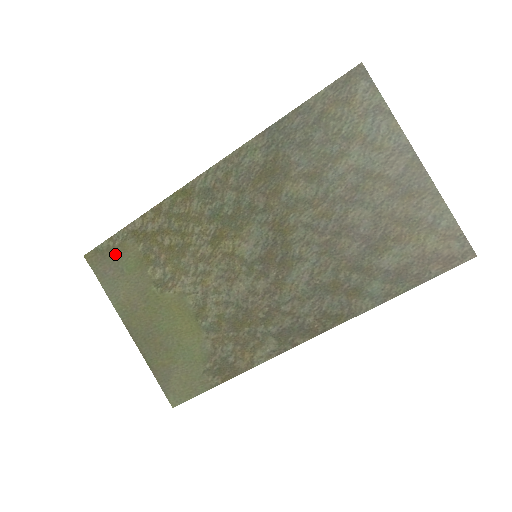
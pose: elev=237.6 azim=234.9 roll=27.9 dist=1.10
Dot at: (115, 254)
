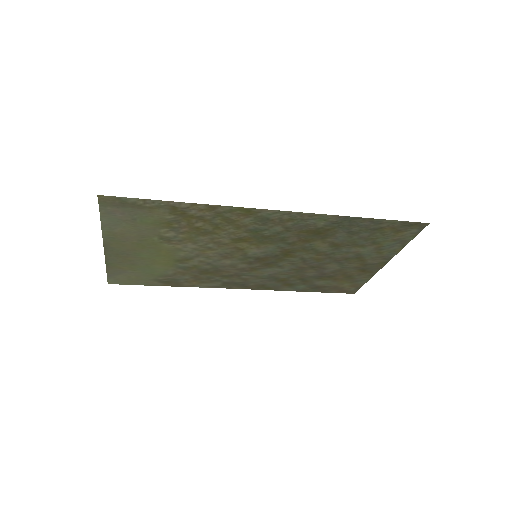
Dot at: (138, 209)
